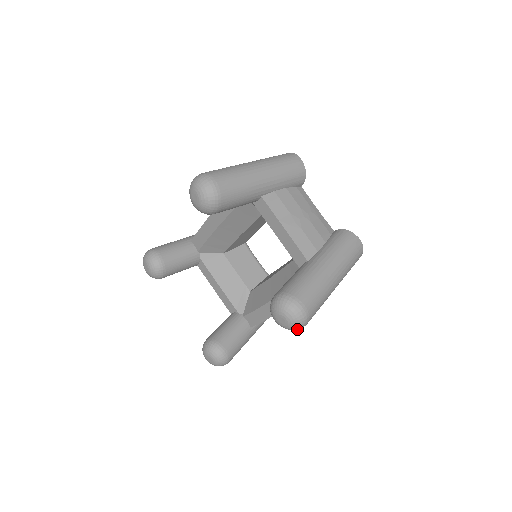
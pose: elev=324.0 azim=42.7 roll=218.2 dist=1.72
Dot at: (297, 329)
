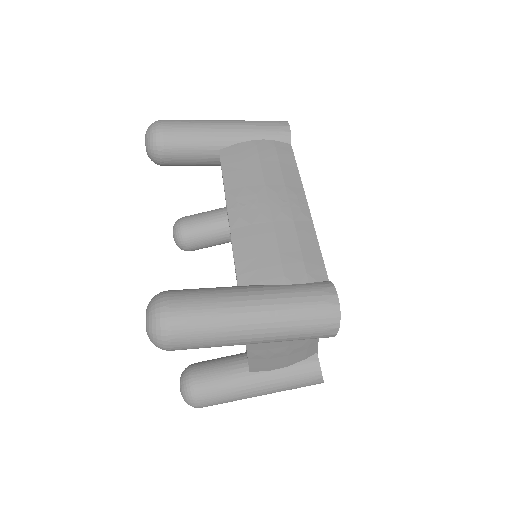
Dot at: occluded
